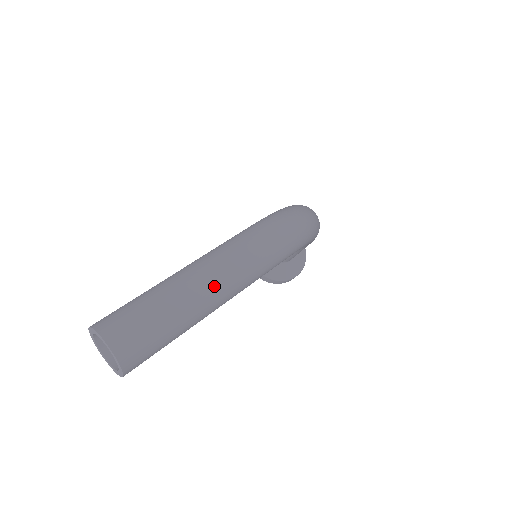
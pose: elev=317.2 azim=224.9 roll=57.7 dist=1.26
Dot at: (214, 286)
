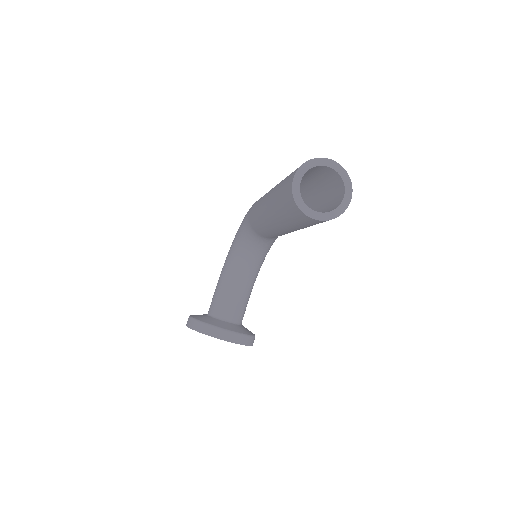
Dot at: occluded
